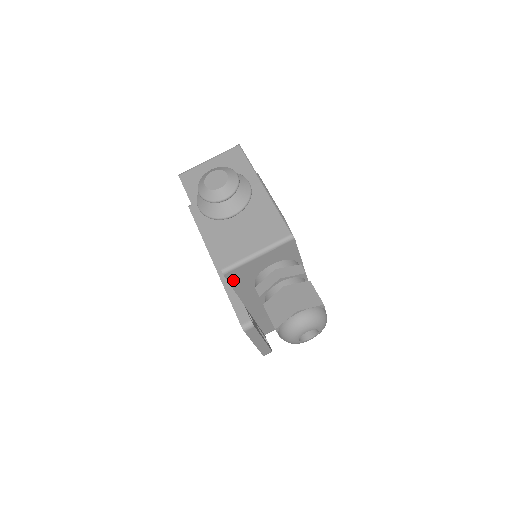
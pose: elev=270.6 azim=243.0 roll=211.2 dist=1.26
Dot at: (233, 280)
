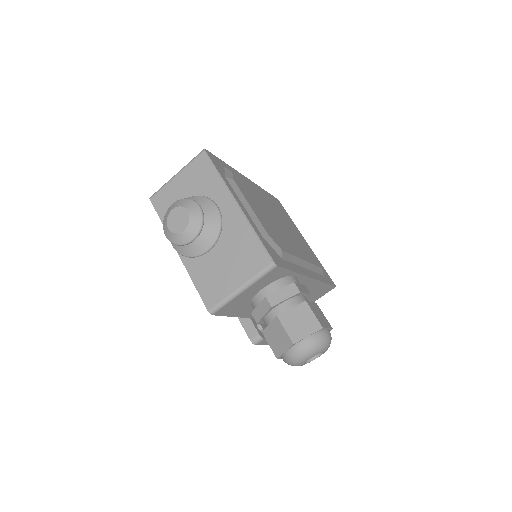
Dot at: (225, 313)
